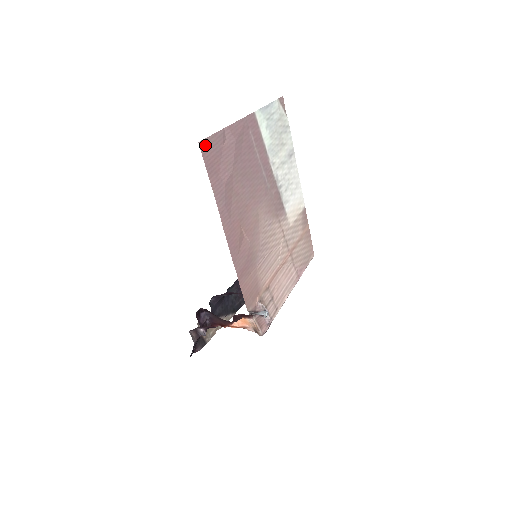
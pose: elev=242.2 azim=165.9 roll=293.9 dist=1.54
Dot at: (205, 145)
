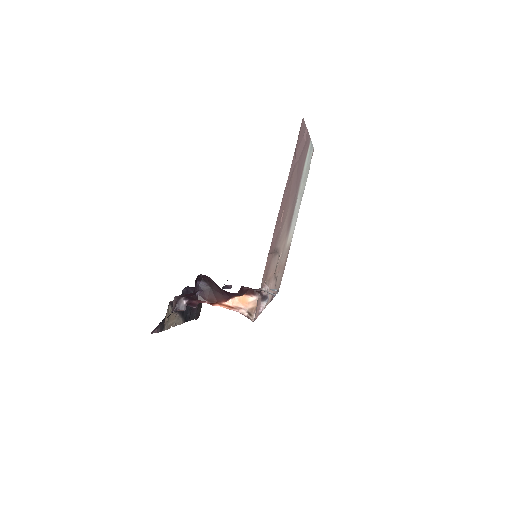
Dot at: (302, 124)
